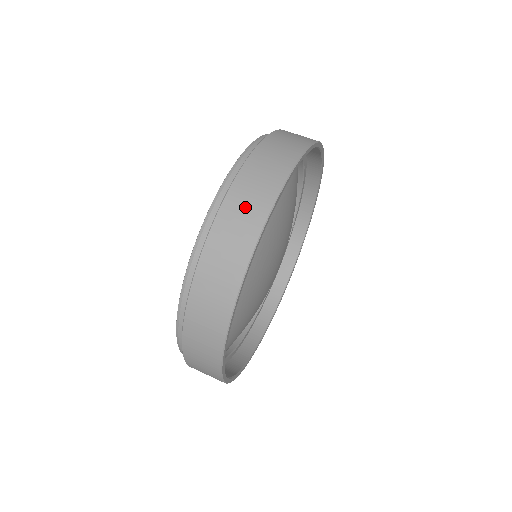
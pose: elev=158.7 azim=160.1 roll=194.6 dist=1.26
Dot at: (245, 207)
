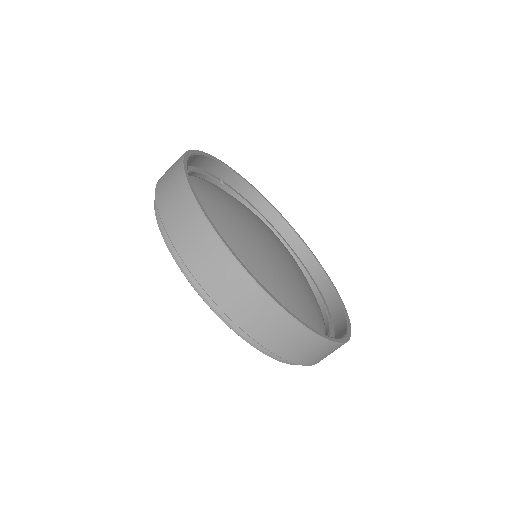
Dot at: (253, 313)
